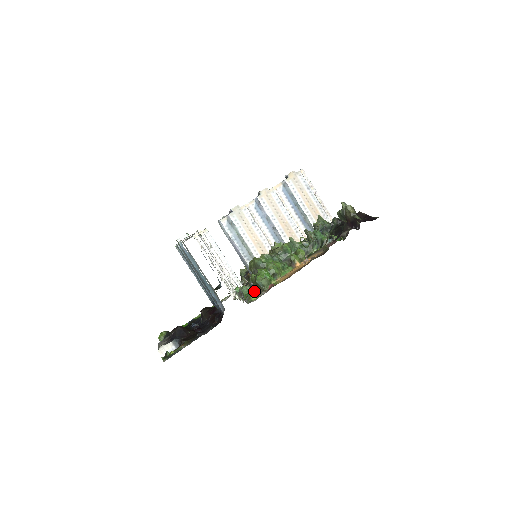
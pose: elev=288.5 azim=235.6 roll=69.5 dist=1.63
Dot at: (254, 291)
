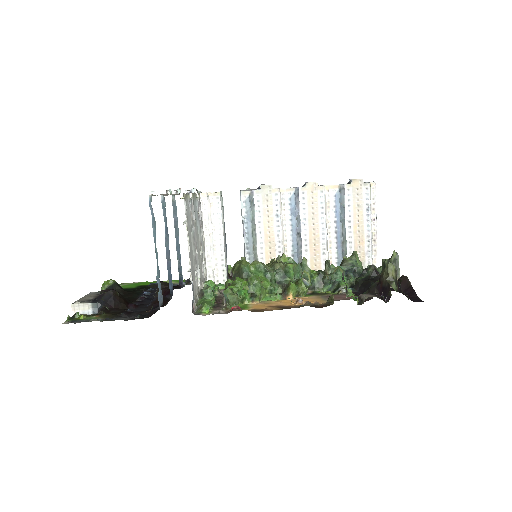
Dot at: occluded
